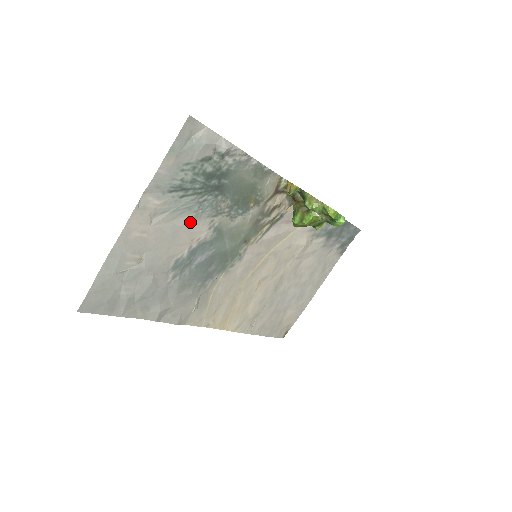
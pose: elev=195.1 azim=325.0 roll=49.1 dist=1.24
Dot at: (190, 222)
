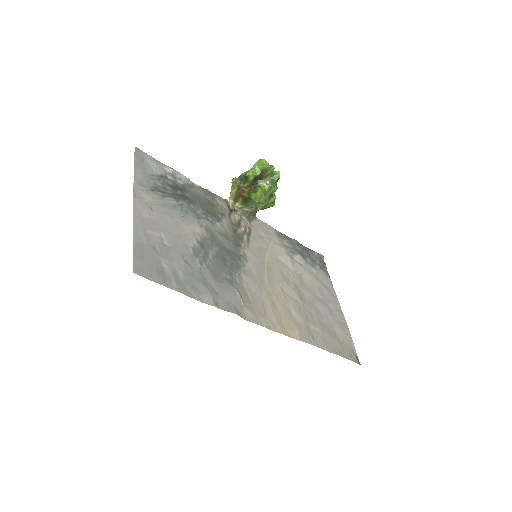
Dot at: (182, 218)
